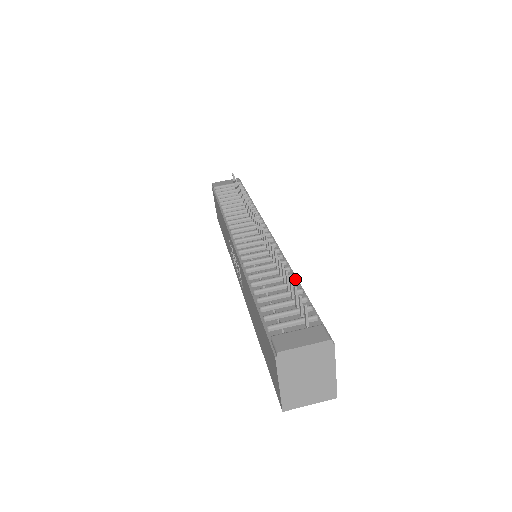
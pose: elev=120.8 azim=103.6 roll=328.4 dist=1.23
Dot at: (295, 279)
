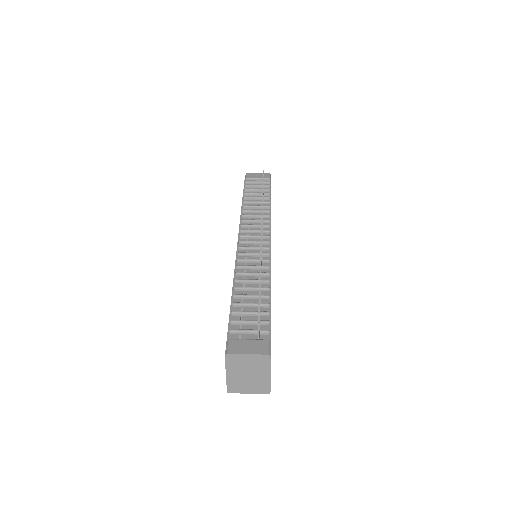
Dot at: (269, 292)
